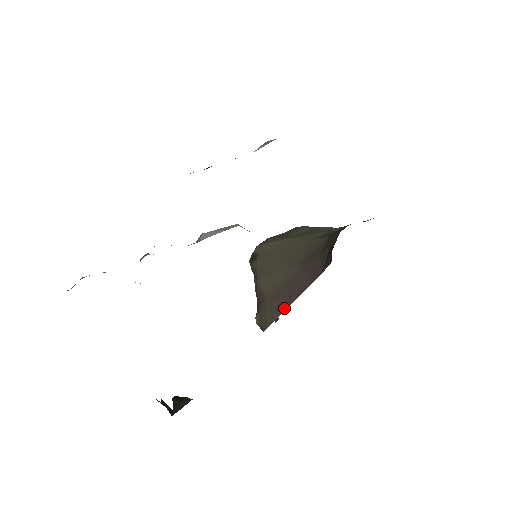
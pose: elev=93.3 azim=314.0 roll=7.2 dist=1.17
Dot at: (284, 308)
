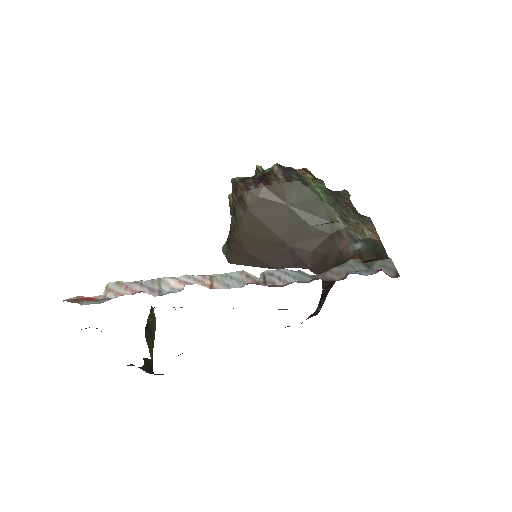
Dot at: (257, 266)
